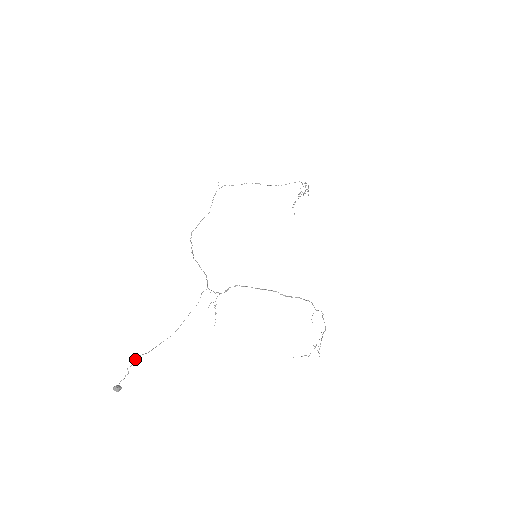
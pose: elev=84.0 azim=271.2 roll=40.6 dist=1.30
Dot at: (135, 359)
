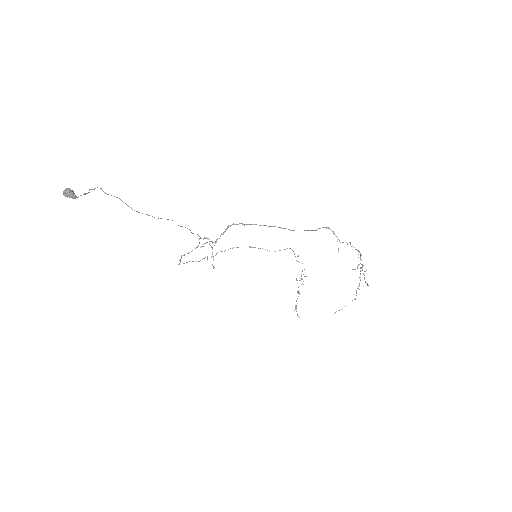
Dot at: occluded
